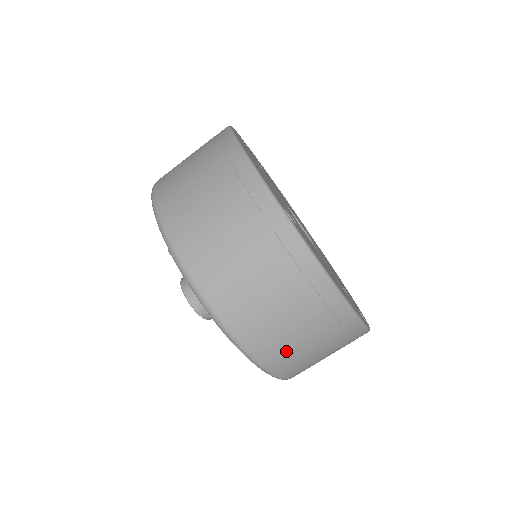
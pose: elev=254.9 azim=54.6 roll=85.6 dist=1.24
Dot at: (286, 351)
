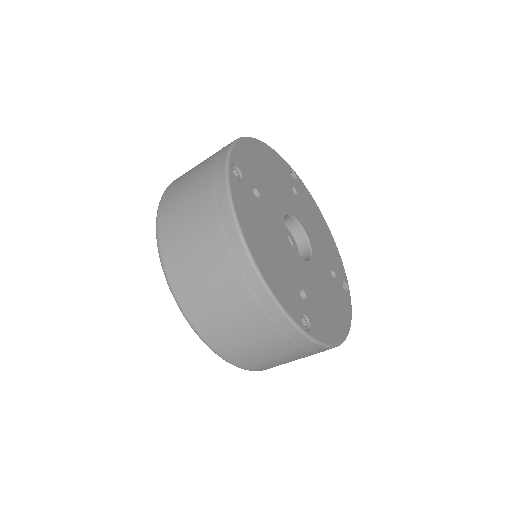
Dot at: occluded
